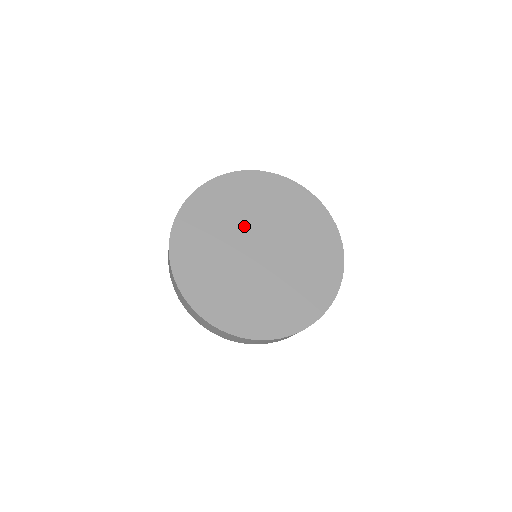
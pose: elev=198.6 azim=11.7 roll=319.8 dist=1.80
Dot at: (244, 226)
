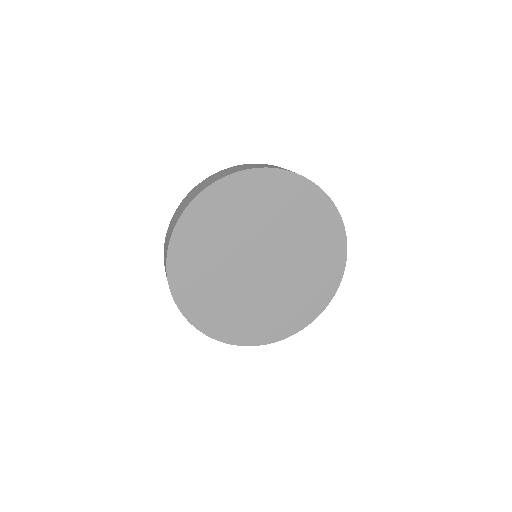
Dot at: (231, 267)
